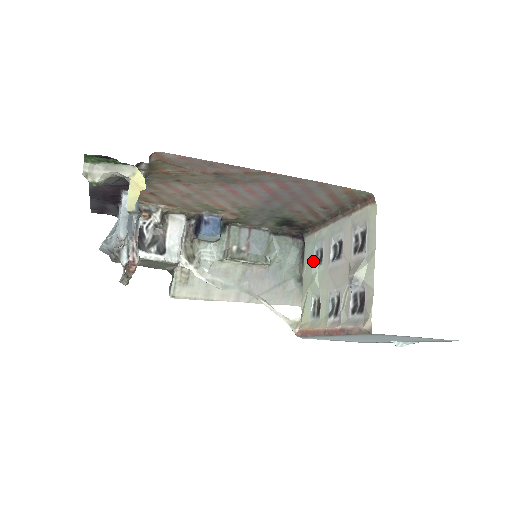
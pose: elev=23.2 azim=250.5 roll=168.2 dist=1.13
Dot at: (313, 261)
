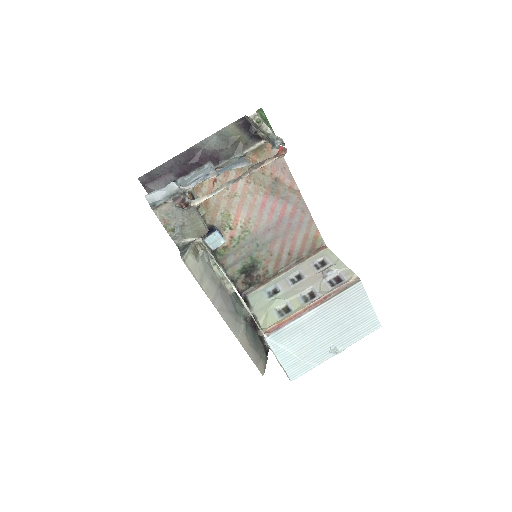
Dot at: (267, 297)
